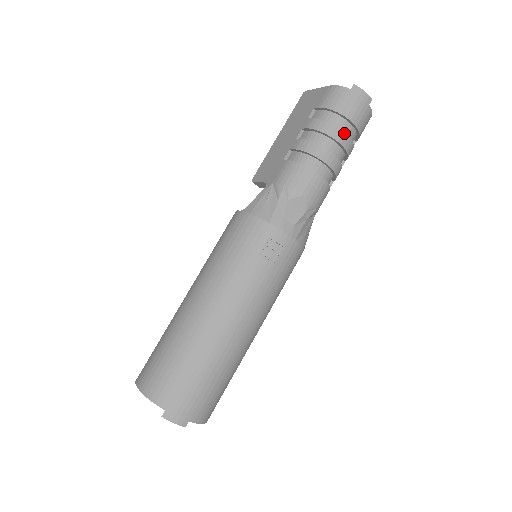
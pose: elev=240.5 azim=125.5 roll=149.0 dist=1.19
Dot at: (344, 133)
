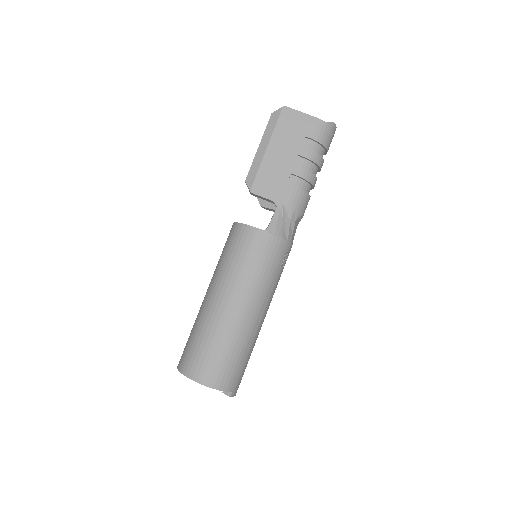
Dot at: occluded
